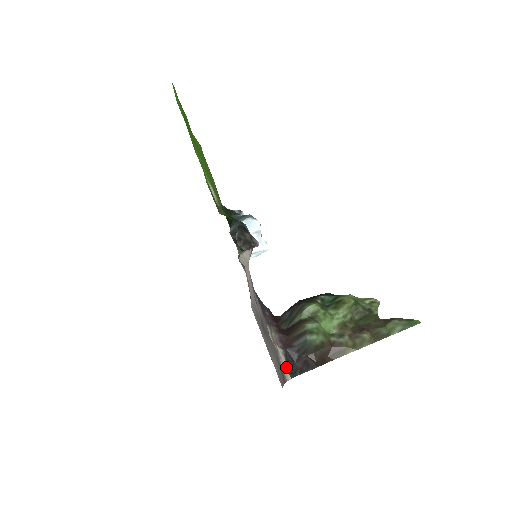
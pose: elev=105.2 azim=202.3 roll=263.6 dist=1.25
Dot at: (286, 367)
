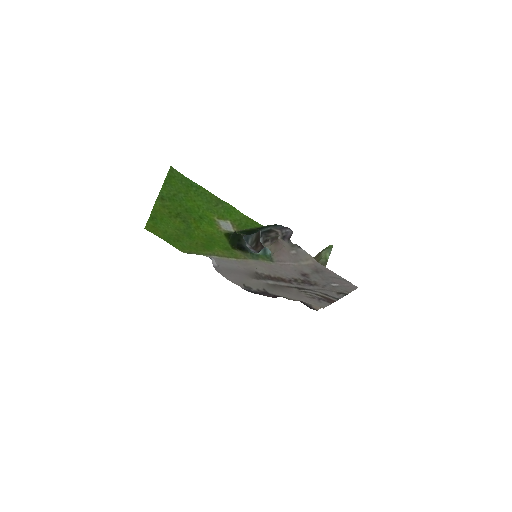
Dot at: (313, 305)
